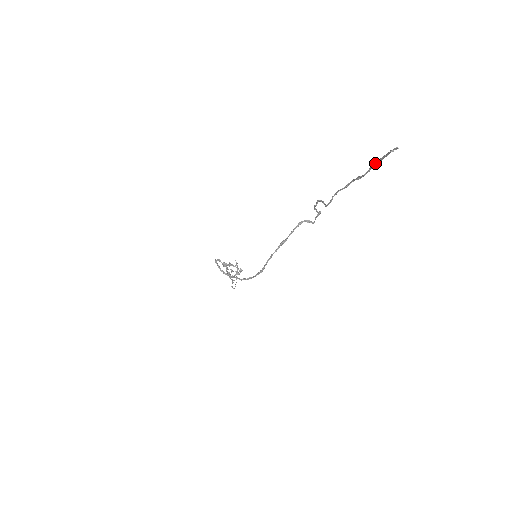
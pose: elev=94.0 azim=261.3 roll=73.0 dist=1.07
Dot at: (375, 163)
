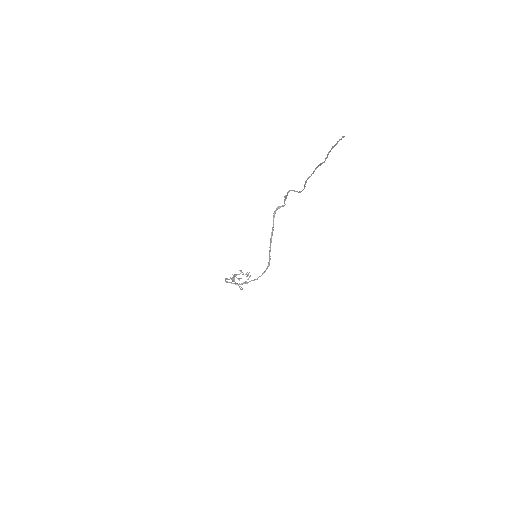
Dot at: (330, 151)
